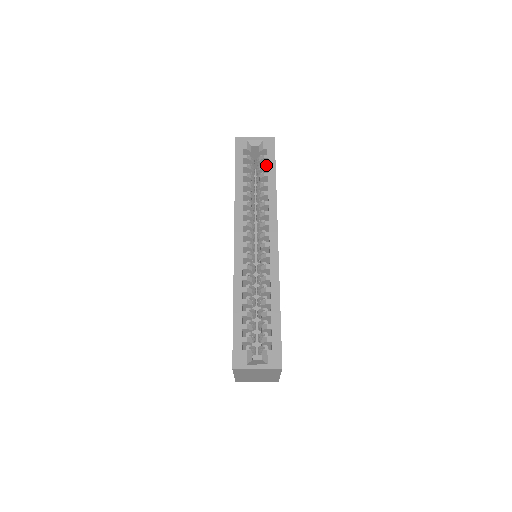
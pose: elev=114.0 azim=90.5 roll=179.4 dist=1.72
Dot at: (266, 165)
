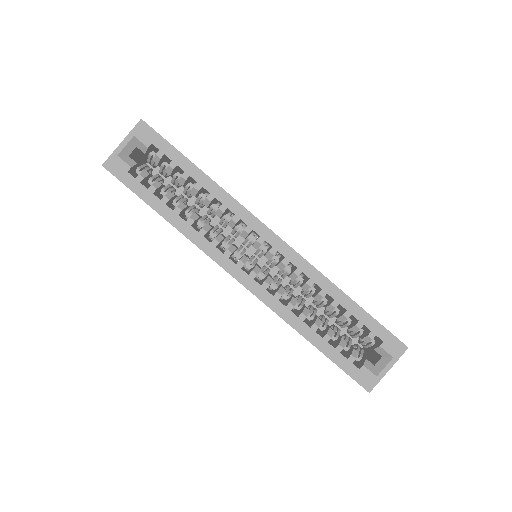
Dot at: (173, 165)
